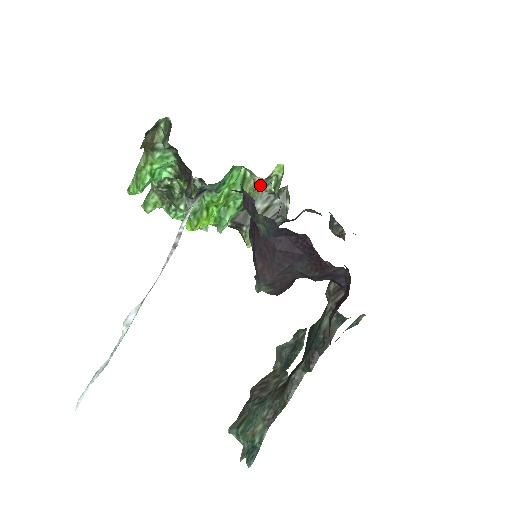
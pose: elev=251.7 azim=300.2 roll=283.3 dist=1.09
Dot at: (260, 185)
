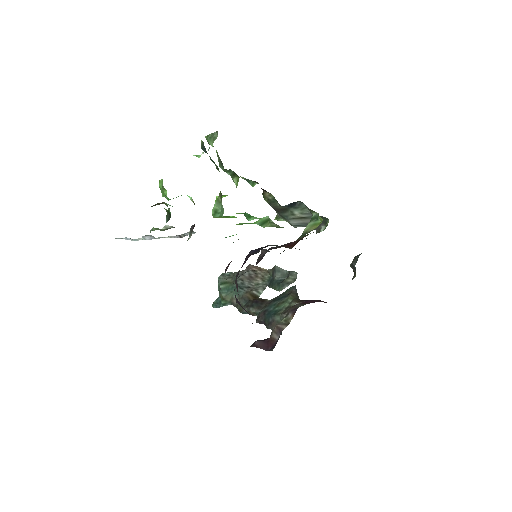
Dot at: (283, 227)
